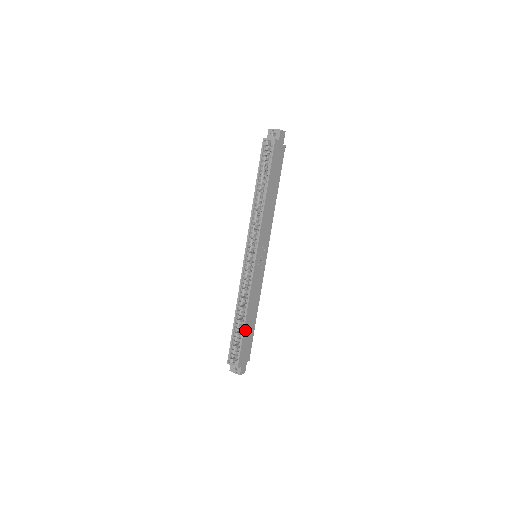
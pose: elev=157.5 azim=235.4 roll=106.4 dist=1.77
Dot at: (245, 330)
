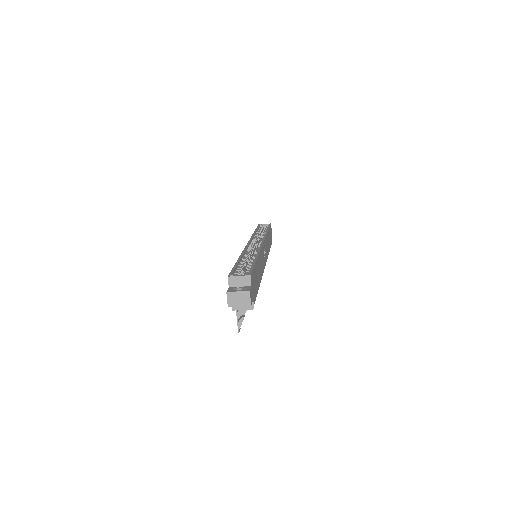
Dot at: (256, 265)
